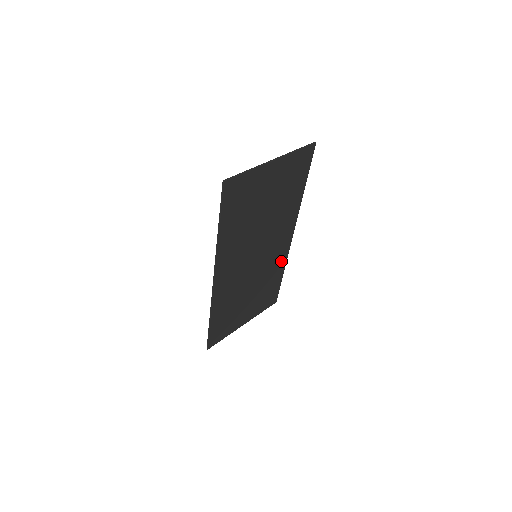
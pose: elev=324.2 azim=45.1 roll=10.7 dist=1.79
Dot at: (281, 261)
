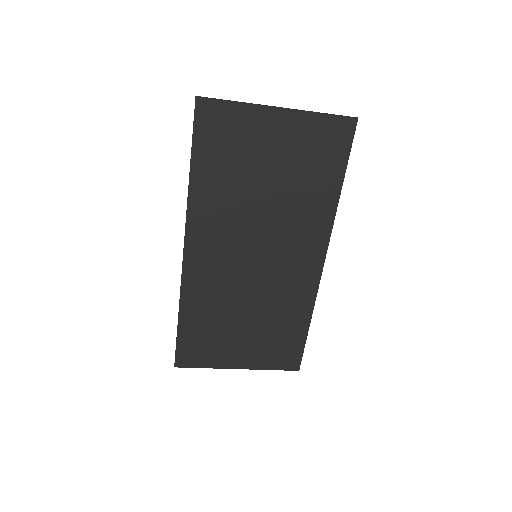
Dot at: (304, 297)
